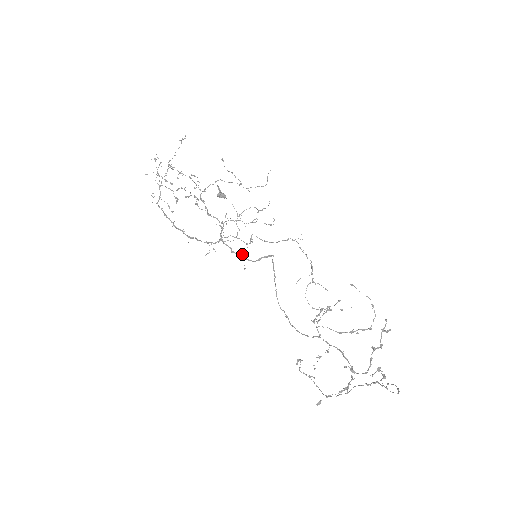
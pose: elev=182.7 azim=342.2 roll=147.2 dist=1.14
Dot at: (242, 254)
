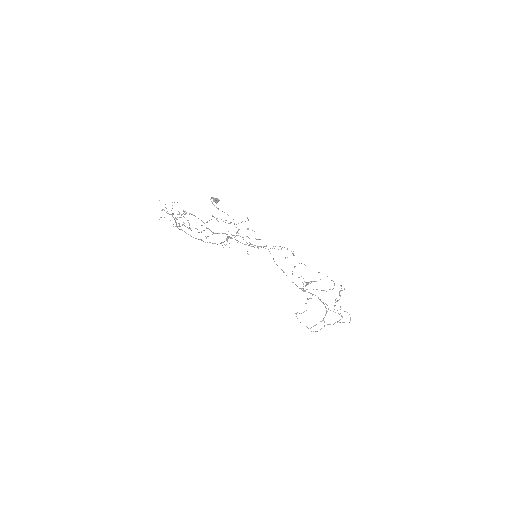
Dot at: occluded
